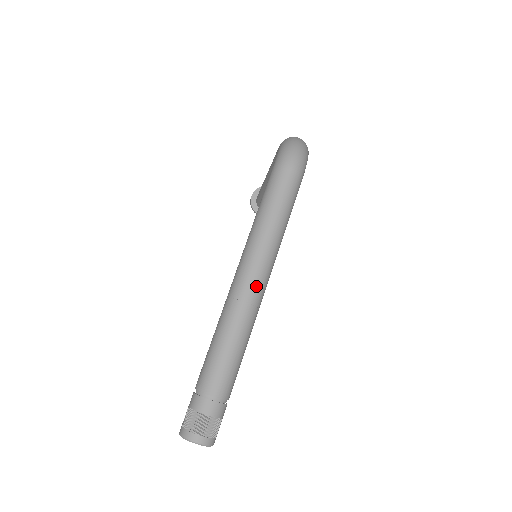
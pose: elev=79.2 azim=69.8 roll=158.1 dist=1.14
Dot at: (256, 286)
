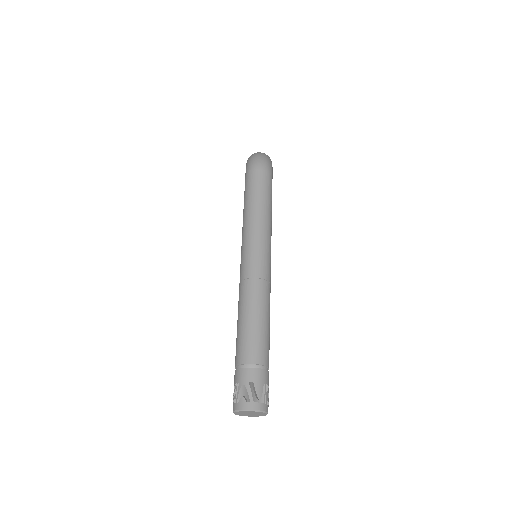
Dot at: (261, 263)
